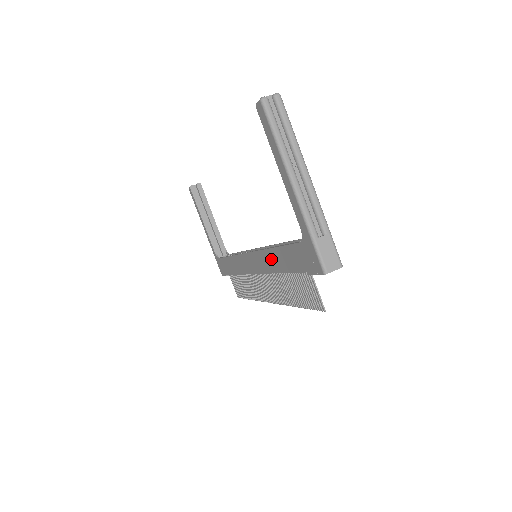
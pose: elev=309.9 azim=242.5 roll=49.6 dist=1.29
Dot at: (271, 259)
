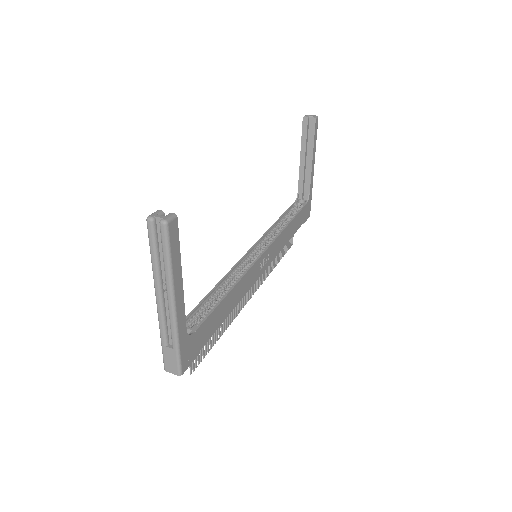
Dot at: occluded
